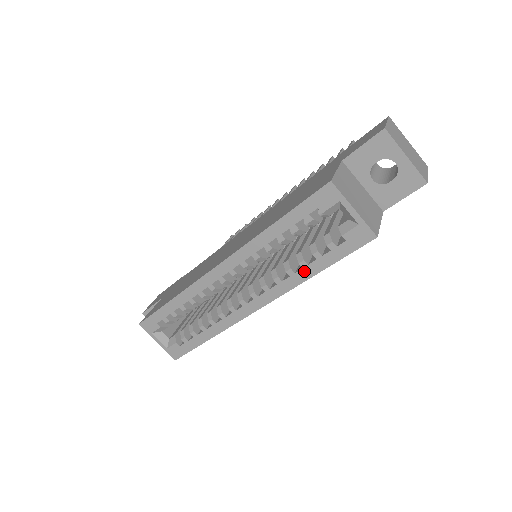
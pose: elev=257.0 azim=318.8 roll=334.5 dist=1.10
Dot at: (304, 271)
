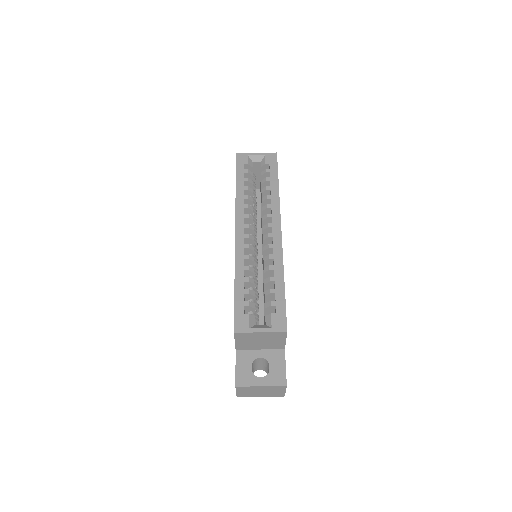
Dot at: (273, 190)
